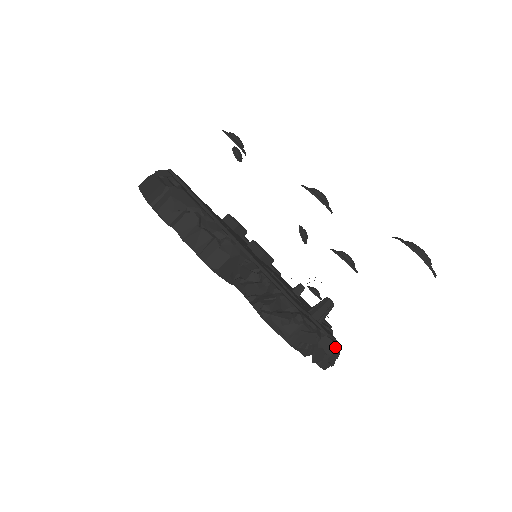
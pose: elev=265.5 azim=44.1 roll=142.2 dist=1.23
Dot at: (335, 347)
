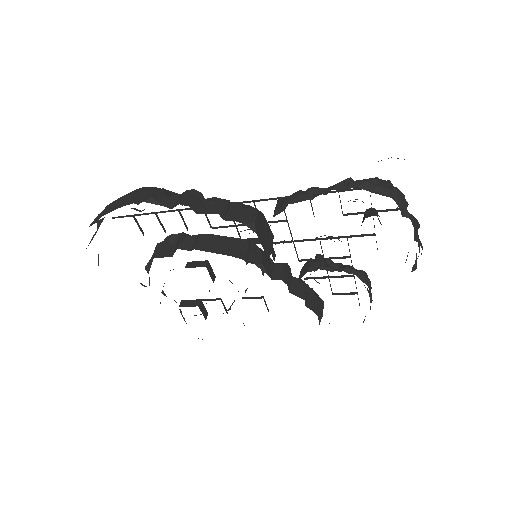
Dot at: (416, 220)
